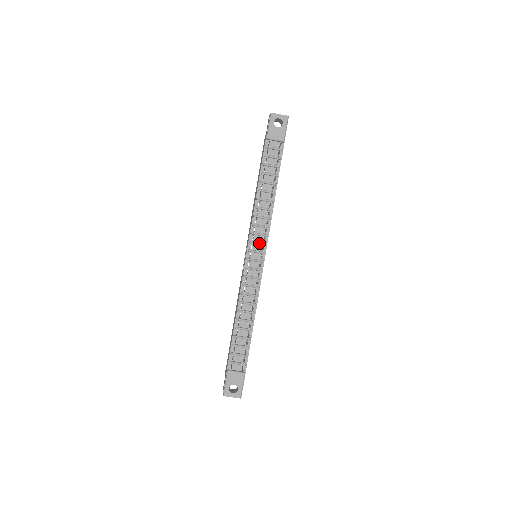
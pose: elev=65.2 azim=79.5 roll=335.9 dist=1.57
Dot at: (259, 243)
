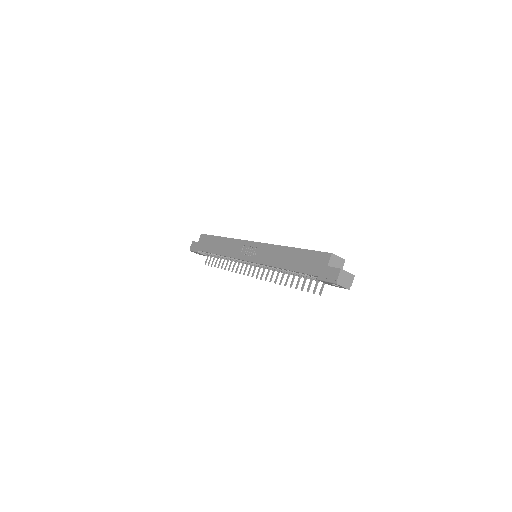
Dot at: occluded
